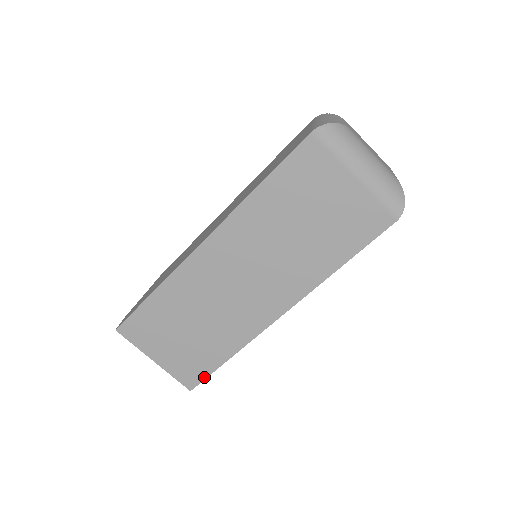
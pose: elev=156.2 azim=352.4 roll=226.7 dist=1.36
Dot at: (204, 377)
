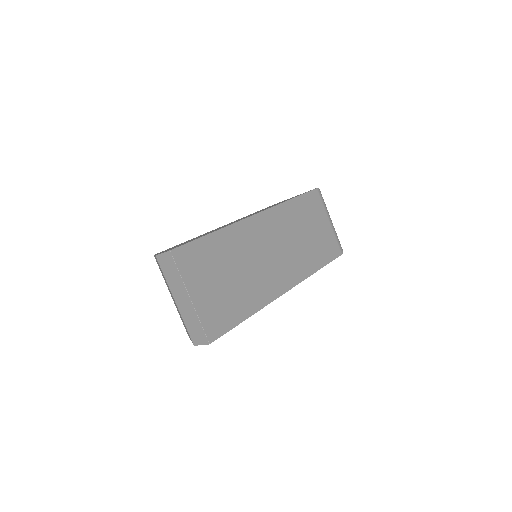
Dot at: (226, 330)
